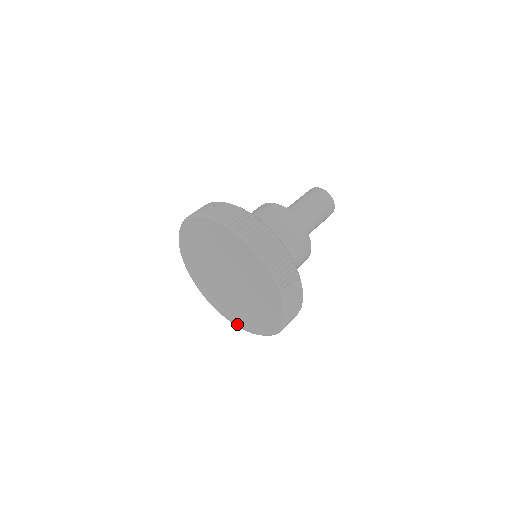
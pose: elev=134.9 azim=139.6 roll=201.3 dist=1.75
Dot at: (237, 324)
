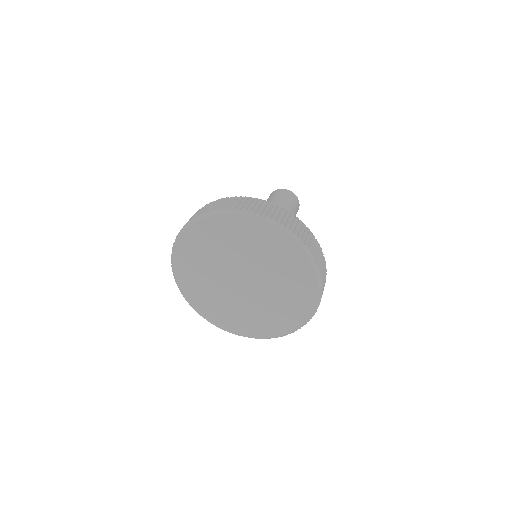
Dot at: (235, 331)
